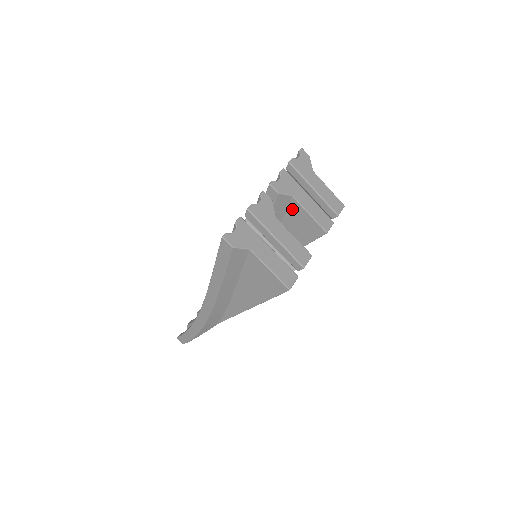
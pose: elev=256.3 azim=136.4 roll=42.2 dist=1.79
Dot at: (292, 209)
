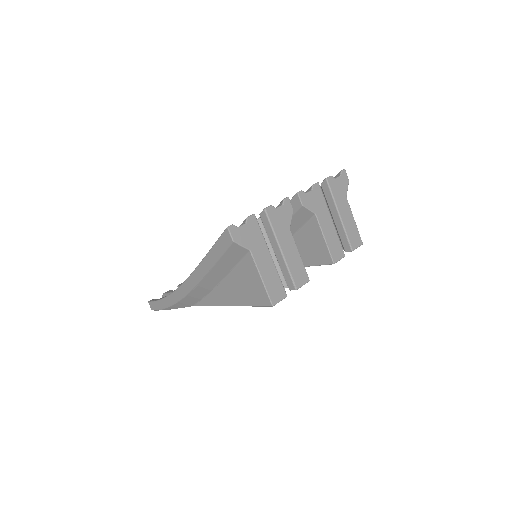
Dot at: (310, 226)
